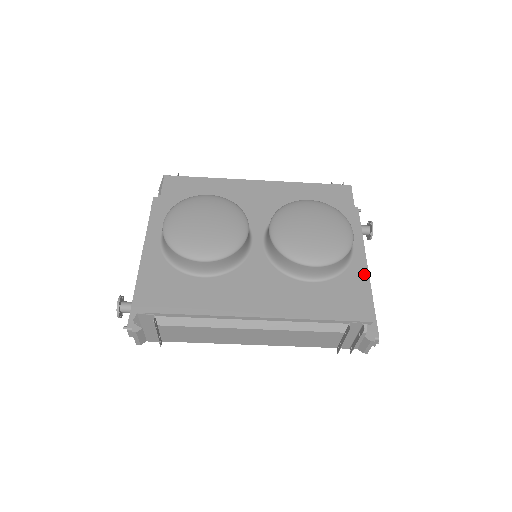
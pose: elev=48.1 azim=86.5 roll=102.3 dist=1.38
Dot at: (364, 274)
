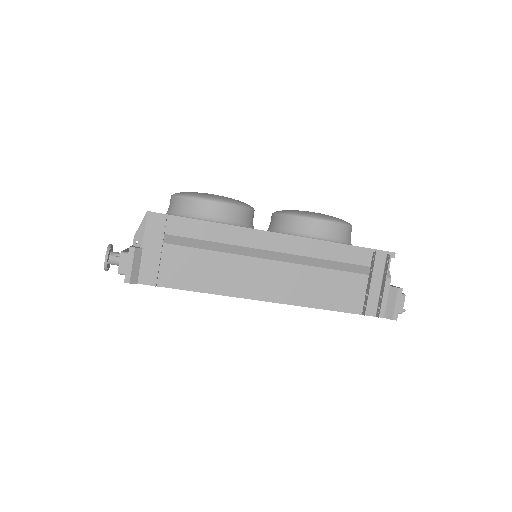
Dot at: occluded
